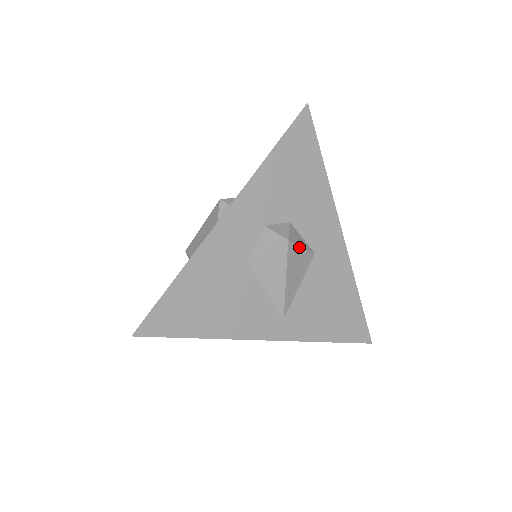
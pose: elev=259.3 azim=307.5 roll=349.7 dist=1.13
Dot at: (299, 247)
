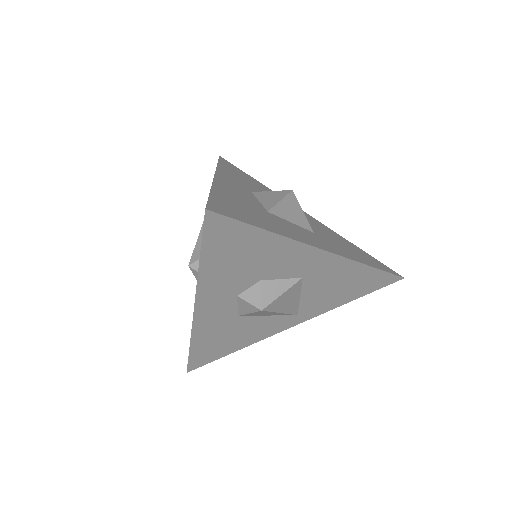
Dot at: (279, 297)
